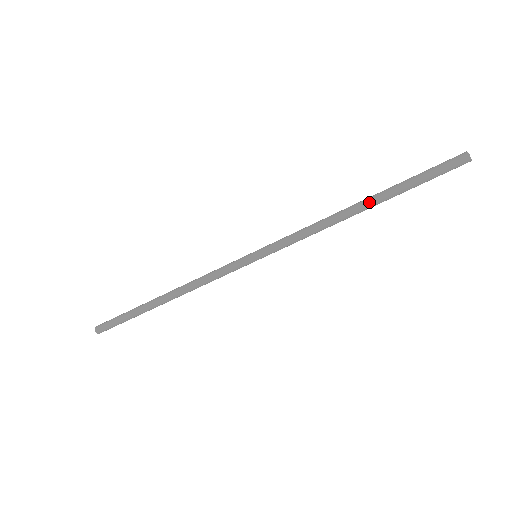
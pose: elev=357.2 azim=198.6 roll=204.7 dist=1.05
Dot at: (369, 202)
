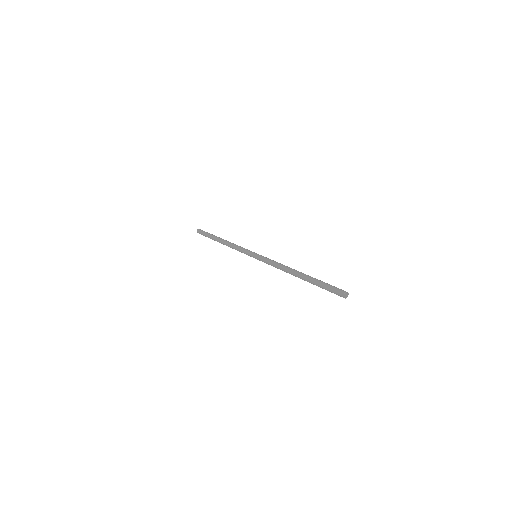
Dot at: (300, 278)
